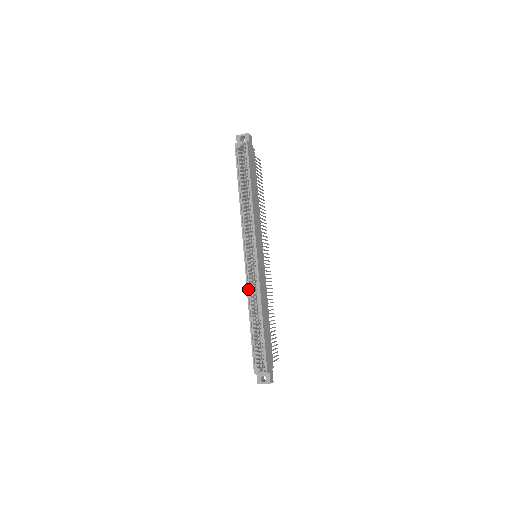
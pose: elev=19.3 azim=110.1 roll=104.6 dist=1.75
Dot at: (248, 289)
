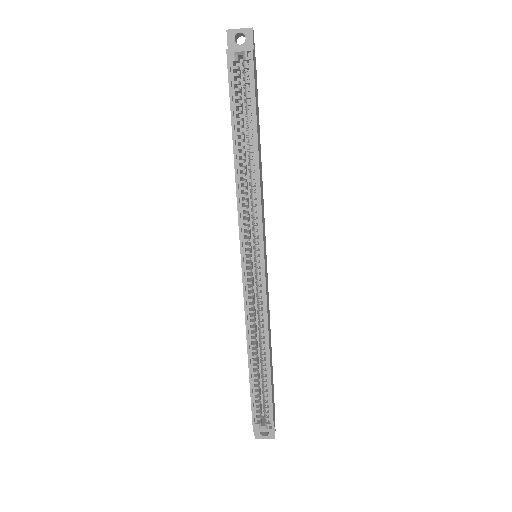
Dot at: (247, 314)
